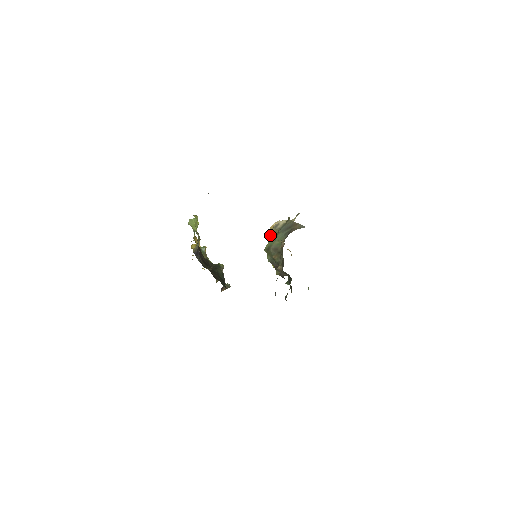
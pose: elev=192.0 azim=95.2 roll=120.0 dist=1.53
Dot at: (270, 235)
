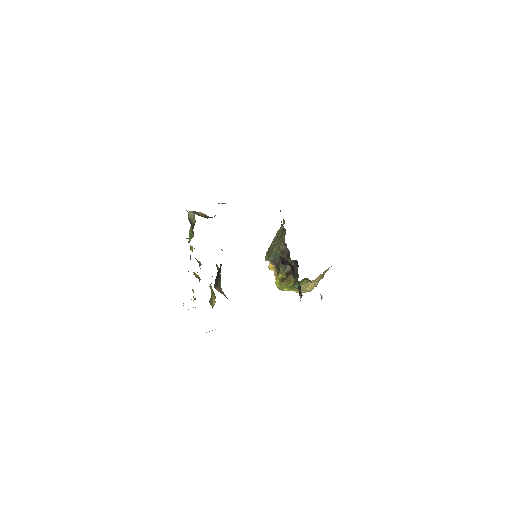
Dot at: occluded
